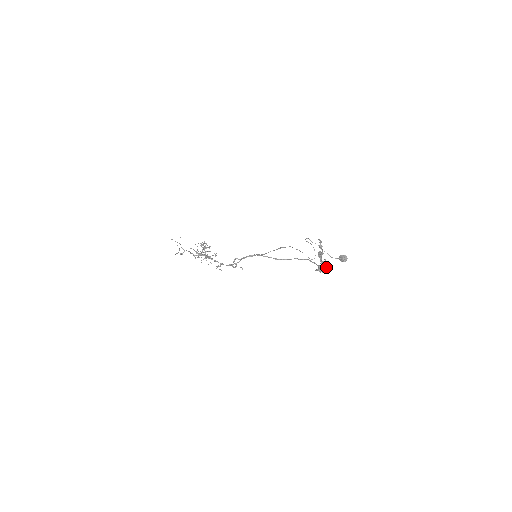
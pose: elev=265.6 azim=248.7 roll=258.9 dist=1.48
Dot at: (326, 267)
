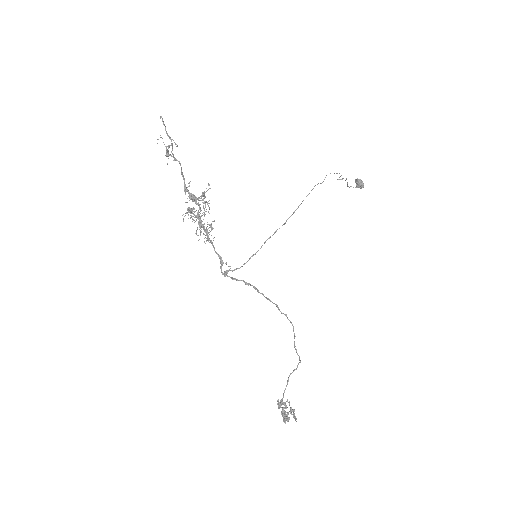
Dot at: occluded
